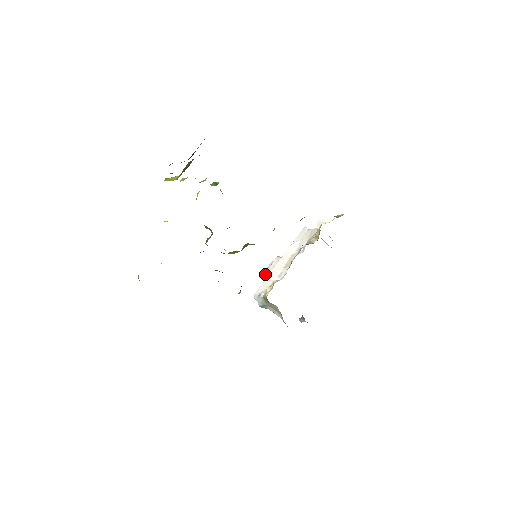
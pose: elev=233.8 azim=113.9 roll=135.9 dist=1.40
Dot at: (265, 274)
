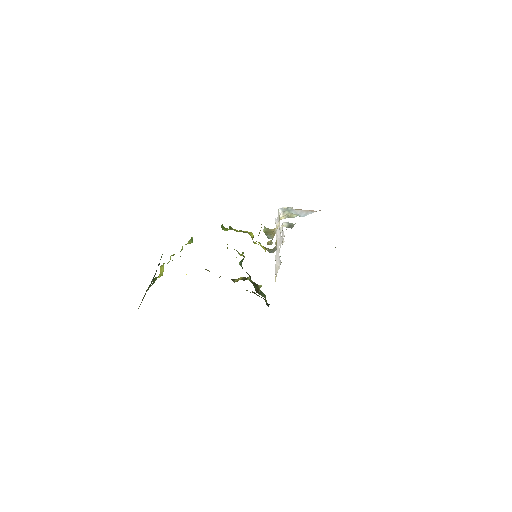
Dot at: (282, 241)
